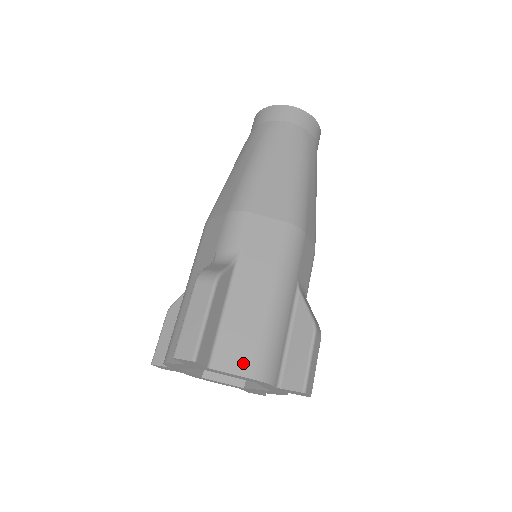
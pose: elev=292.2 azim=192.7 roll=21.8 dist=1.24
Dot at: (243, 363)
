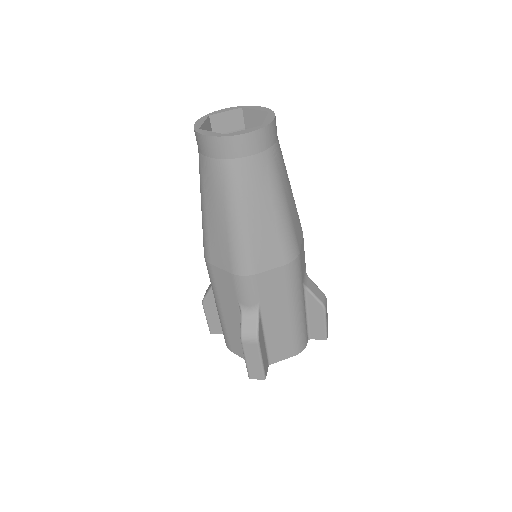
Dot at: (288, 352)
